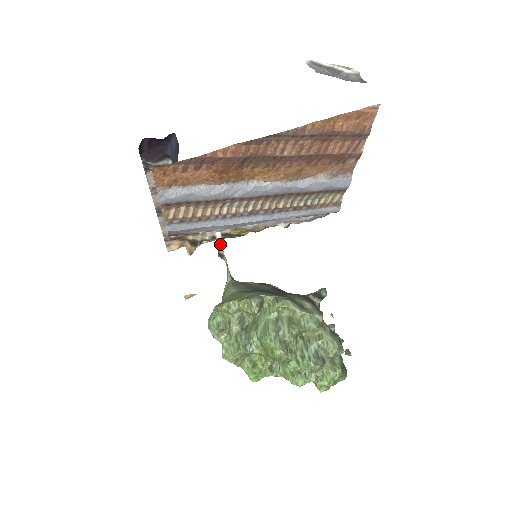
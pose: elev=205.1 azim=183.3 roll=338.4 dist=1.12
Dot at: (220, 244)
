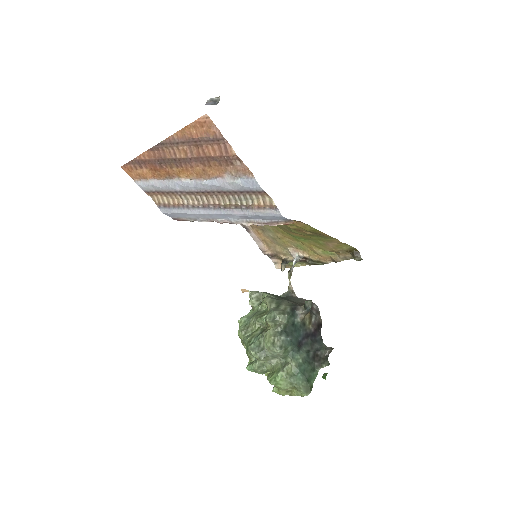
Dot at: (293, 263)
